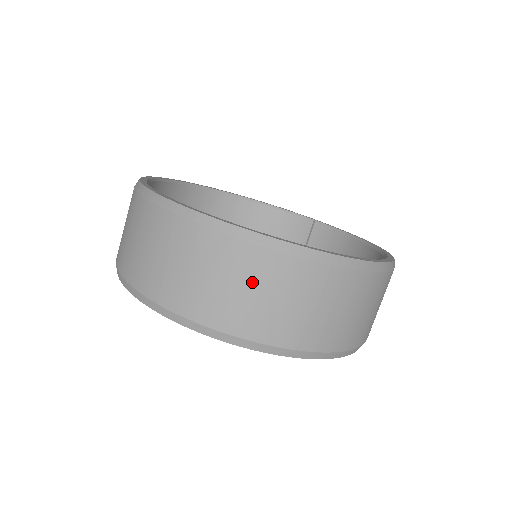
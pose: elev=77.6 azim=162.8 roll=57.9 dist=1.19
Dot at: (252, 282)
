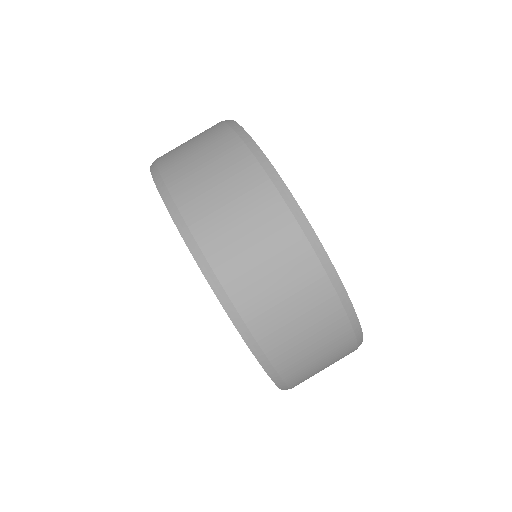
Dot at: (246, 209)
